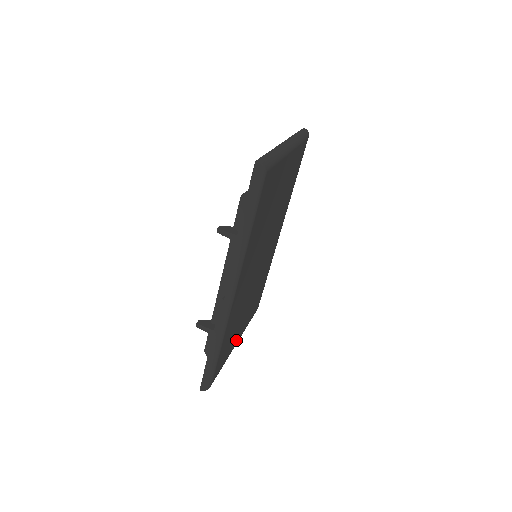
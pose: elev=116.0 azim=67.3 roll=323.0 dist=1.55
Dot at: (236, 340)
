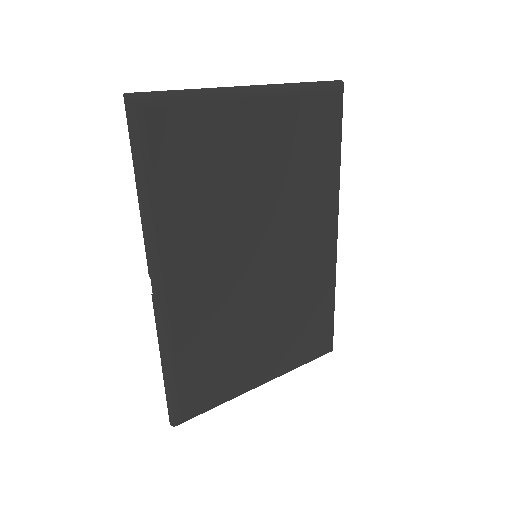
Dot at: (254, 376)
